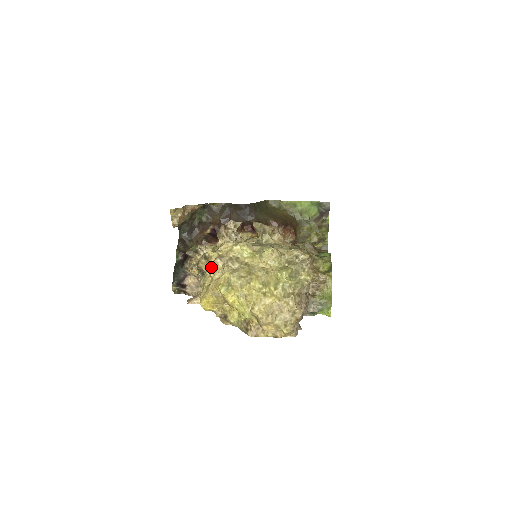
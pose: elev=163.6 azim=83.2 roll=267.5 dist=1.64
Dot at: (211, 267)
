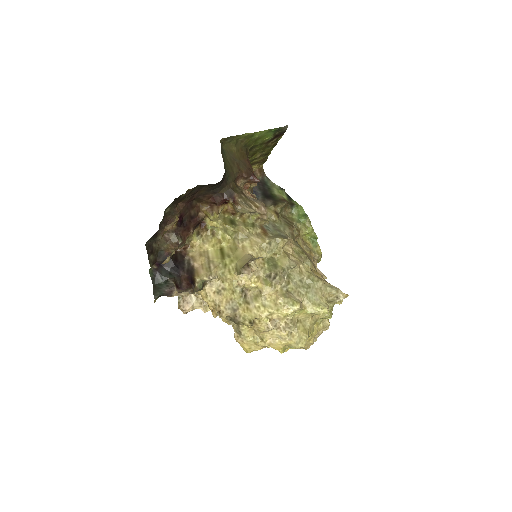
Dot at: (261, 330)
